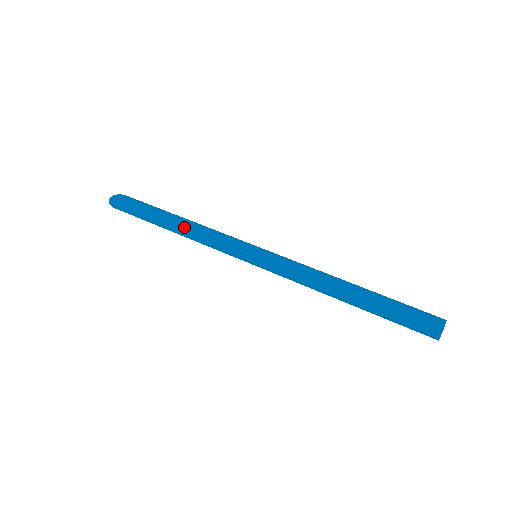
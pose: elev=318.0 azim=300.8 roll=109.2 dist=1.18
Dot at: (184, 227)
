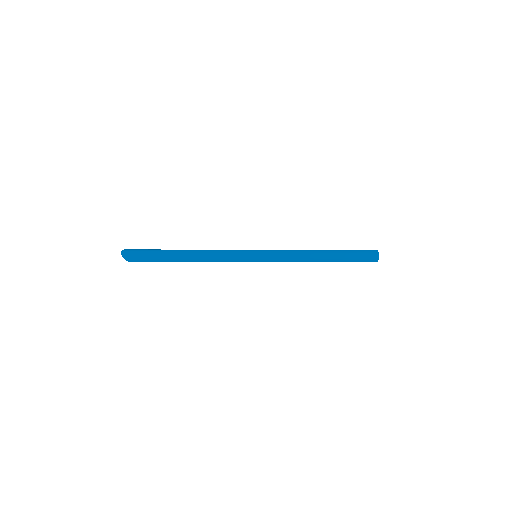
Dot at: (198, 250)
